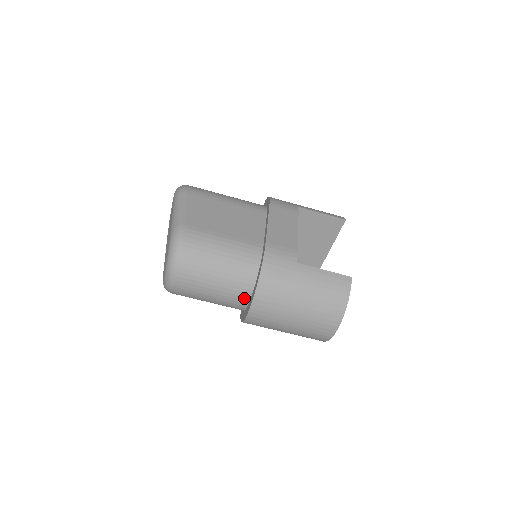
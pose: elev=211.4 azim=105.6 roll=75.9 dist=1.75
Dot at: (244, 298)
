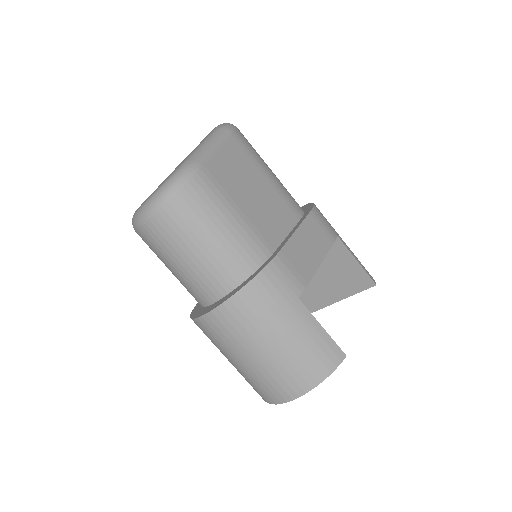
Dot at: (212, 295)
